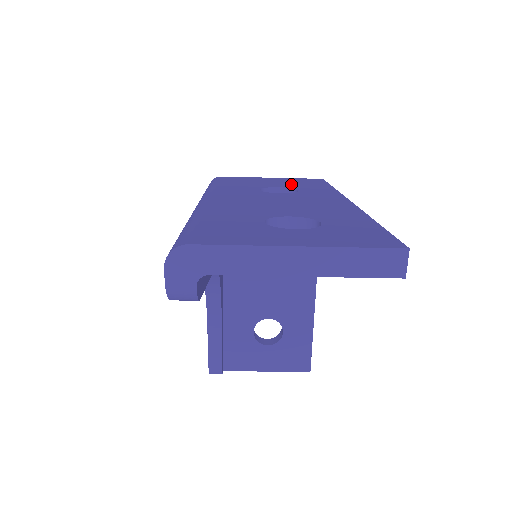
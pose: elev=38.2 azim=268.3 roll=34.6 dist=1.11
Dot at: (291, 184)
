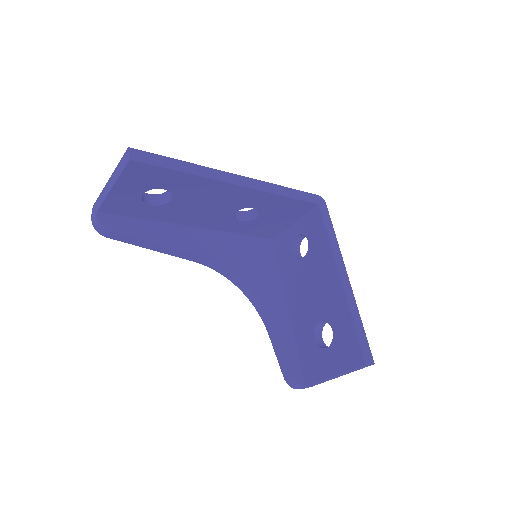
Dot at: occluded
